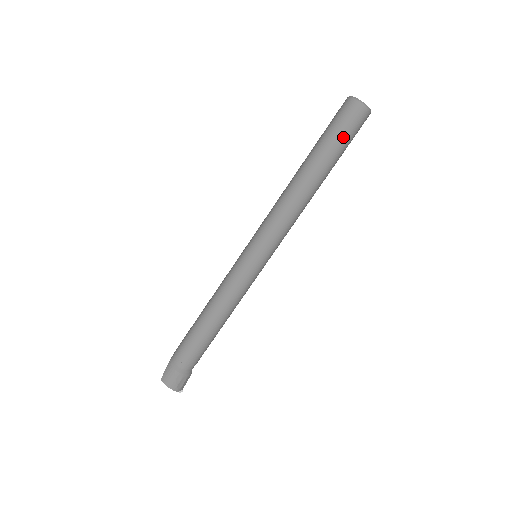
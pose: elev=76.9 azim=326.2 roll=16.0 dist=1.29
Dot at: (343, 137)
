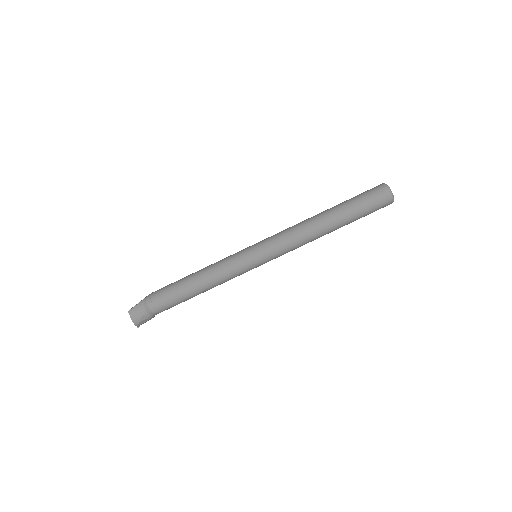
Dot at: (367, 210)
